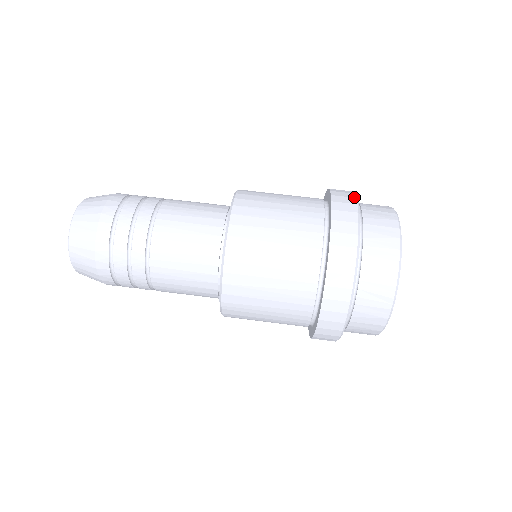
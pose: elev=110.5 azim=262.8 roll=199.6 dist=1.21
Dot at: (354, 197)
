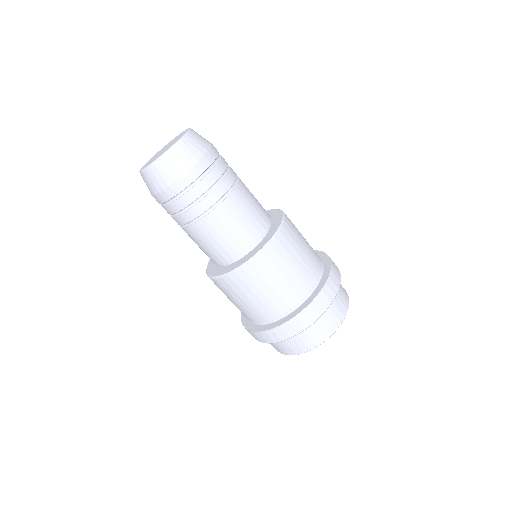
Dot at: (338, 287)
